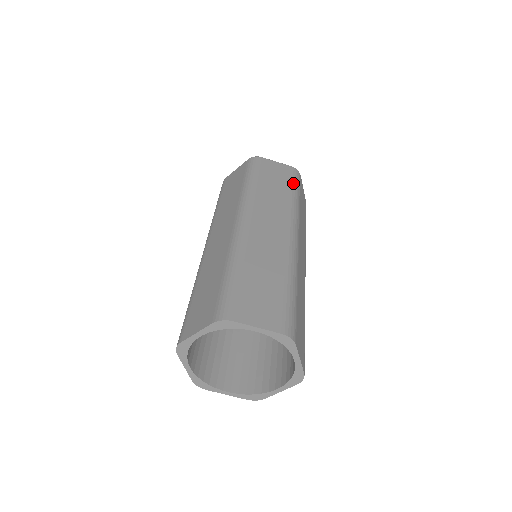
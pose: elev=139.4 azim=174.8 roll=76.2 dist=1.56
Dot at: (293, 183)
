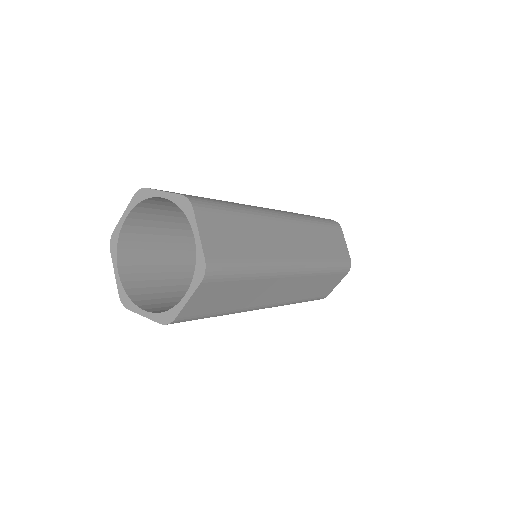
Dot at: (338, 262)
